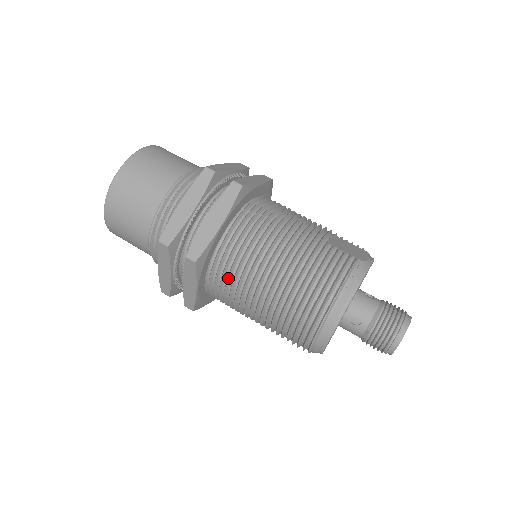
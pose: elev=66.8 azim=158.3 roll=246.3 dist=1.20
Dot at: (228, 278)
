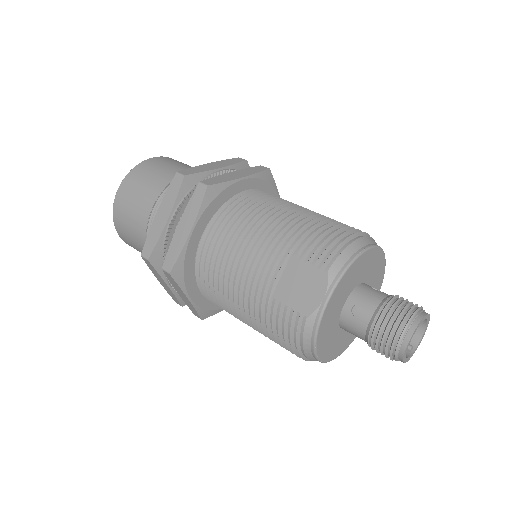
Dot at: occluded
